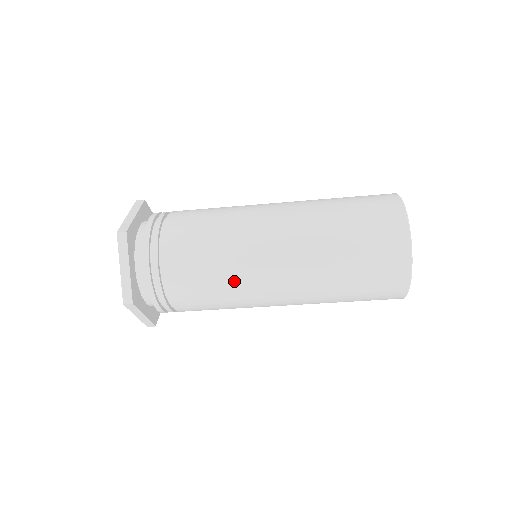
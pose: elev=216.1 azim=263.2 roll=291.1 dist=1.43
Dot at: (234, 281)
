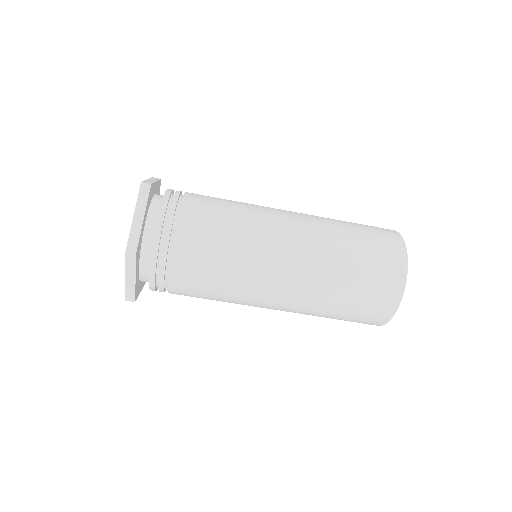
Dot at: (243, 259)
